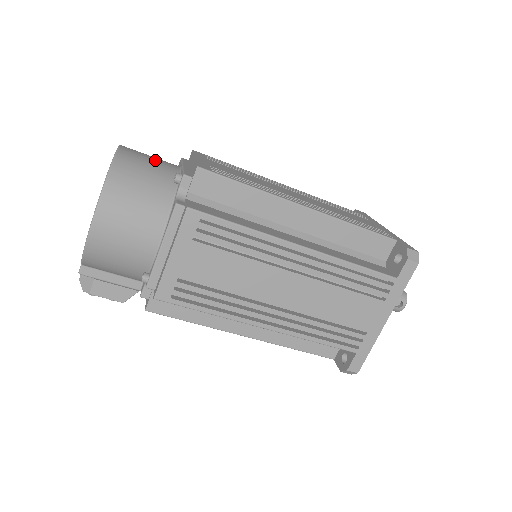
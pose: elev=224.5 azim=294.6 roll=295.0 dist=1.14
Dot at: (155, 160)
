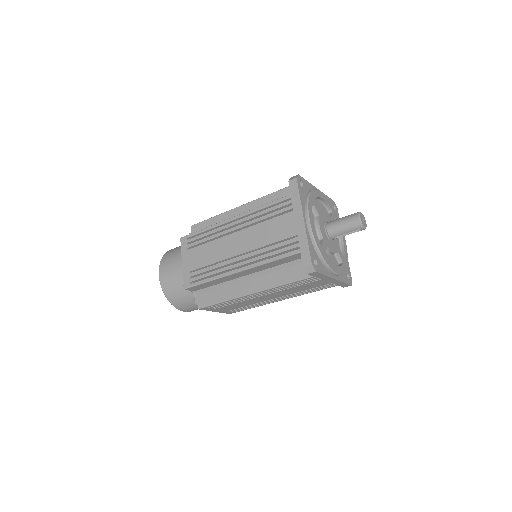
Dot at: (173, 273)
